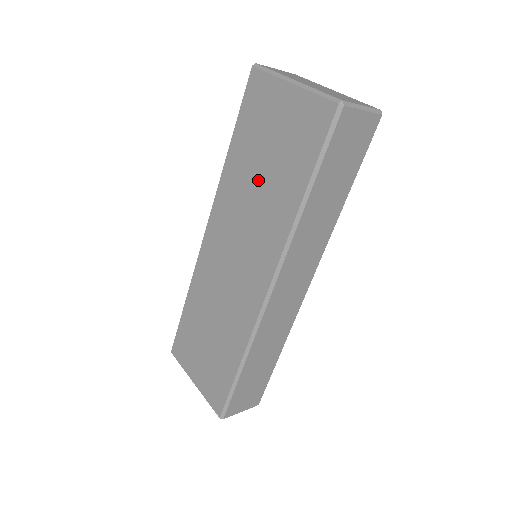
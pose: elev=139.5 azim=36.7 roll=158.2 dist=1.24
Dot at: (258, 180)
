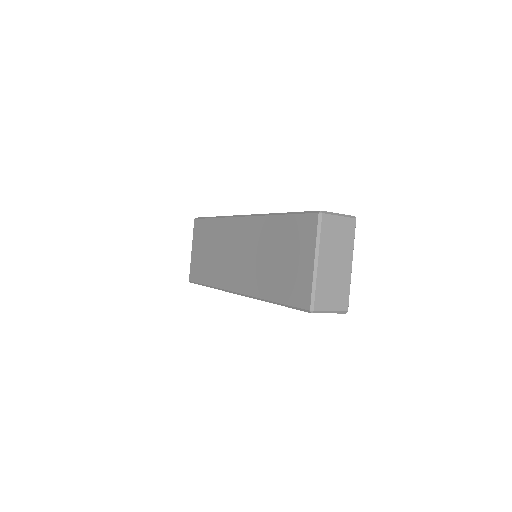
Dot at: (271, 256)
